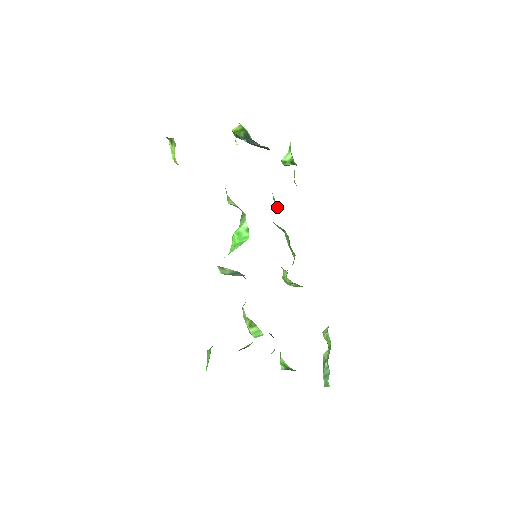
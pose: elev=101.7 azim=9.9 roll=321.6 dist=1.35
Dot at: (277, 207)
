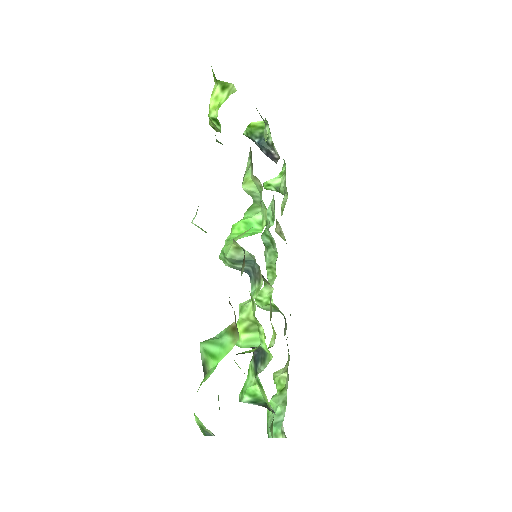
Dot at: (269, 220)
